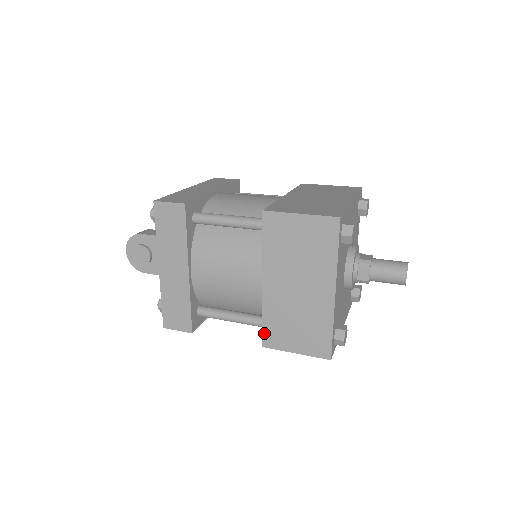
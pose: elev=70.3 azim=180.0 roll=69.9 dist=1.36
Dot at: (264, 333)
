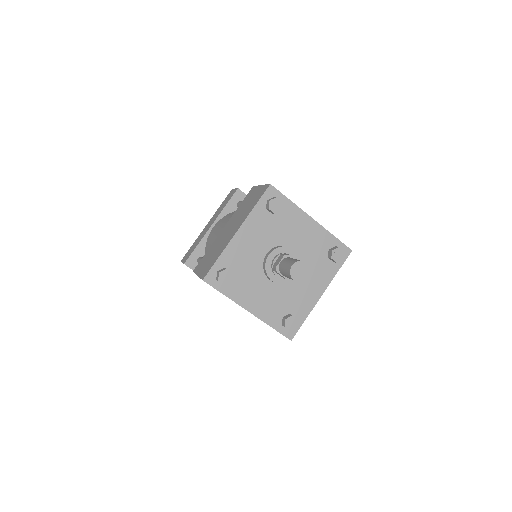
Dot at: (200, 262)
